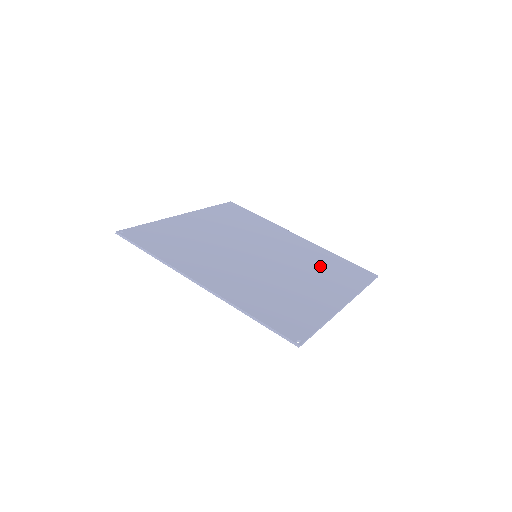
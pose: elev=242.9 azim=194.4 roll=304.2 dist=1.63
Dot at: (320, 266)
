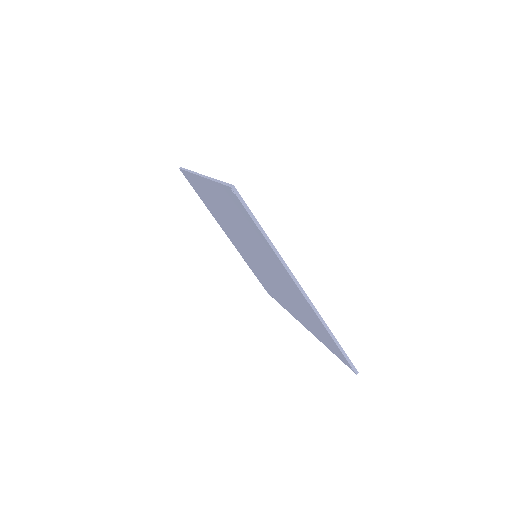
Dot at: occluded
